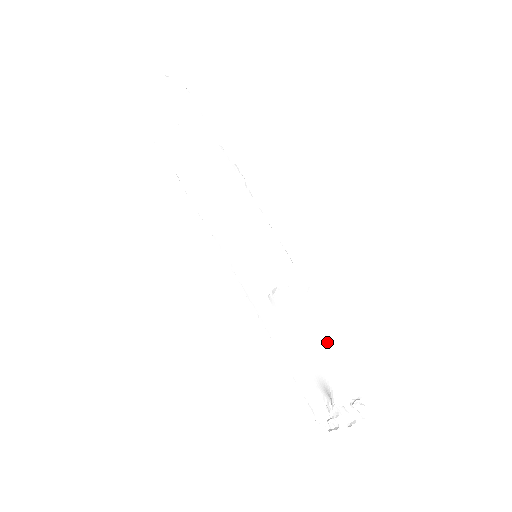
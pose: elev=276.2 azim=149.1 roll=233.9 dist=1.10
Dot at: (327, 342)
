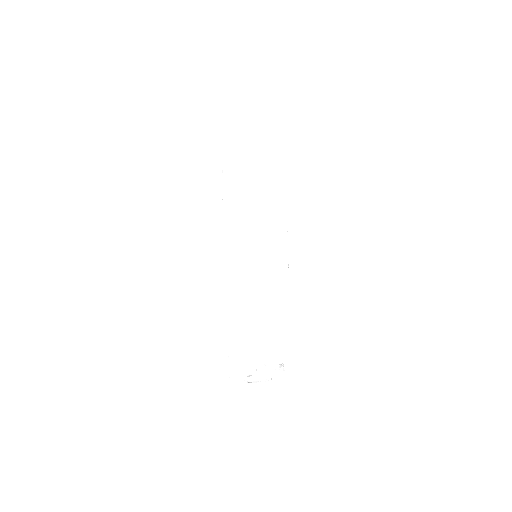
Dot at: (279, 326)
